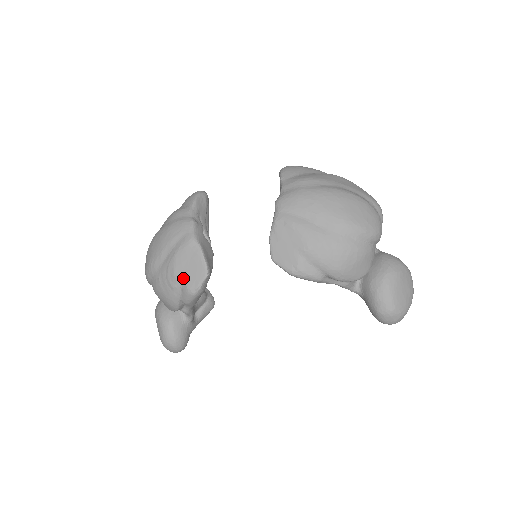
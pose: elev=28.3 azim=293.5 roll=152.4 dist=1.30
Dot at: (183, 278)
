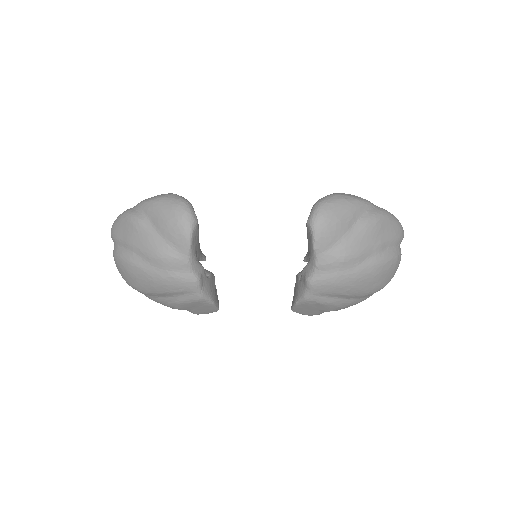
Dot at: (189, 311)
